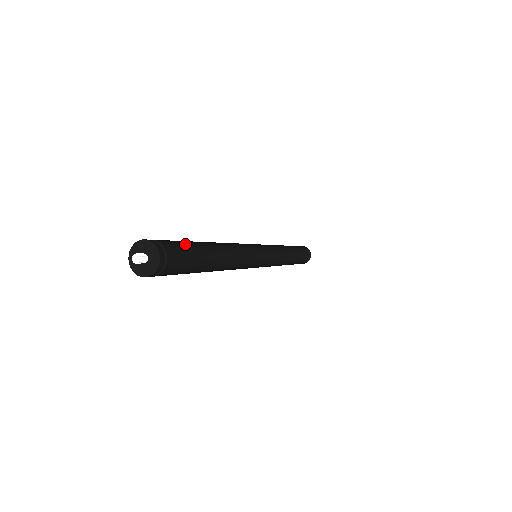
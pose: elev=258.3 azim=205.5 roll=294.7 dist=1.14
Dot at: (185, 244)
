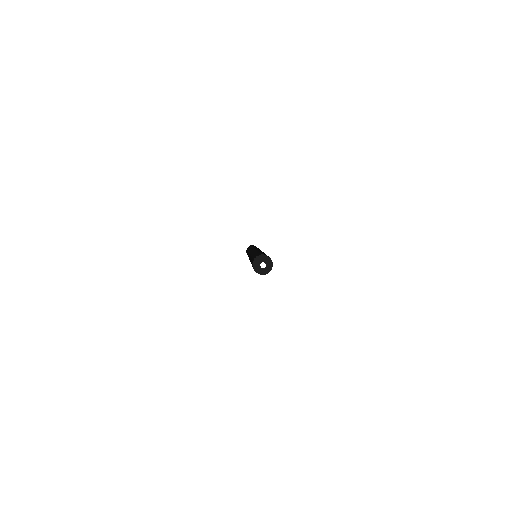
Dot at: occluded
